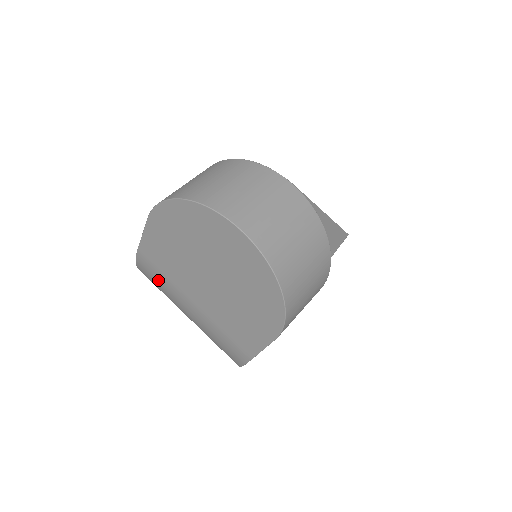
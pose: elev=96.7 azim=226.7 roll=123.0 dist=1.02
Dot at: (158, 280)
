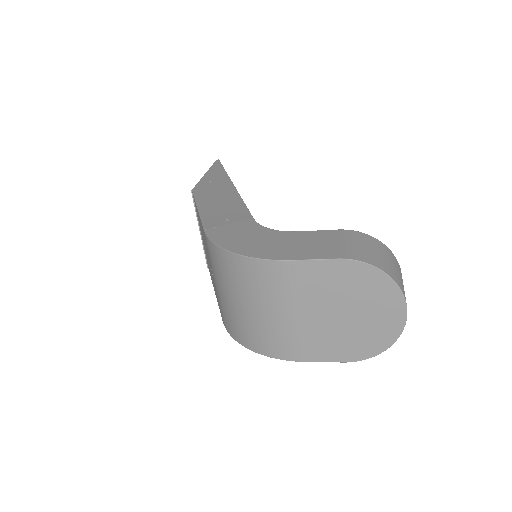
Dot at: (276, 283)
